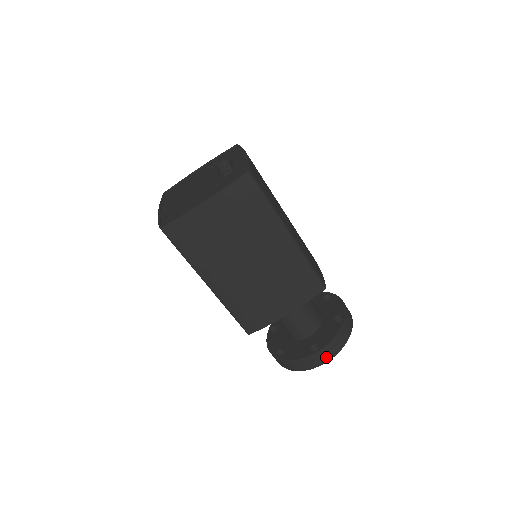
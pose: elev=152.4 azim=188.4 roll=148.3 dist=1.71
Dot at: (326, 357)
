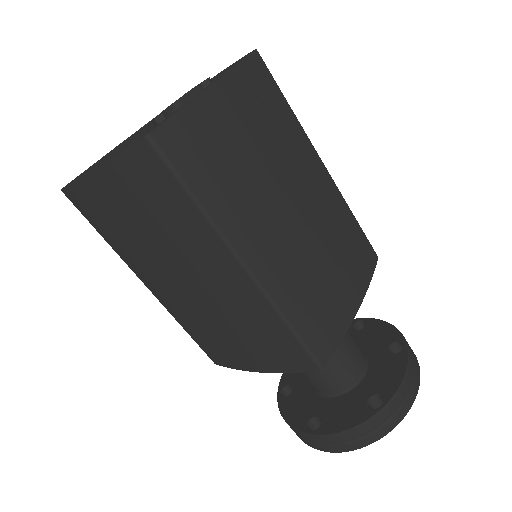
Dot at: (325, 446)
